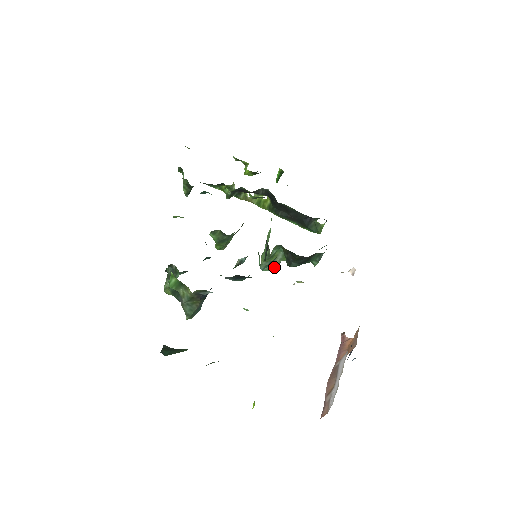
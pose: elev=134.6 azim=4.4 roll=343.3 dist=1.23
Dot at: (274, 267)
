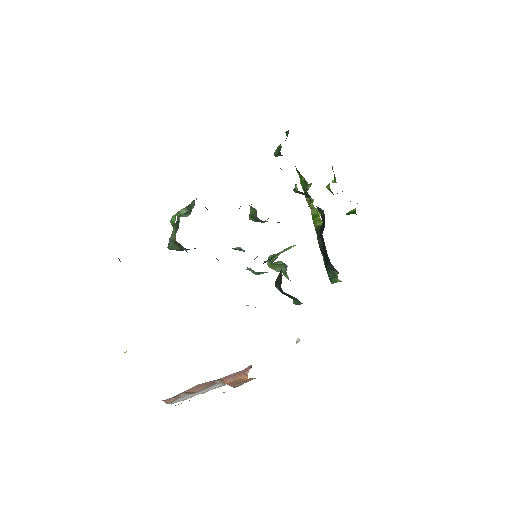
Dot at: (275, 270)
